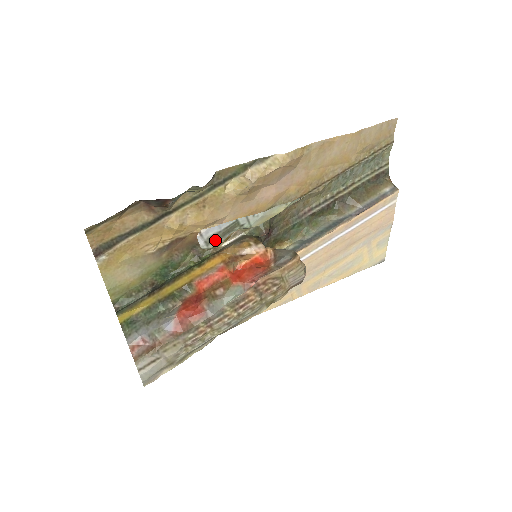
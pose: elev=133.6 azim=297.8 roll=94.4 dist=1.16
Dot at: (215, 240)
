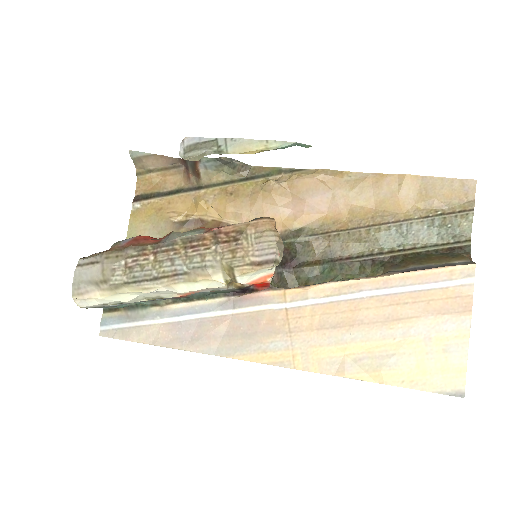
Dot at: (192, 150)
